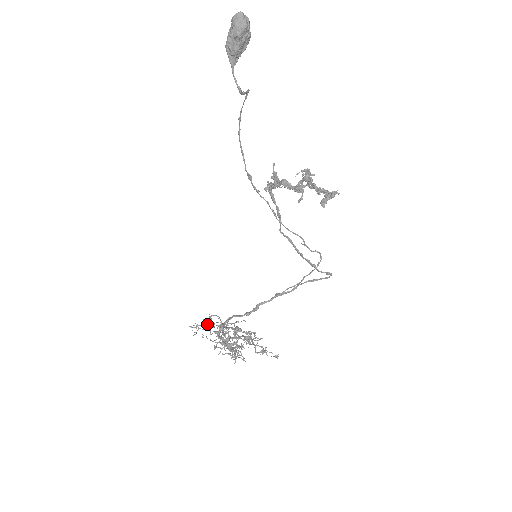
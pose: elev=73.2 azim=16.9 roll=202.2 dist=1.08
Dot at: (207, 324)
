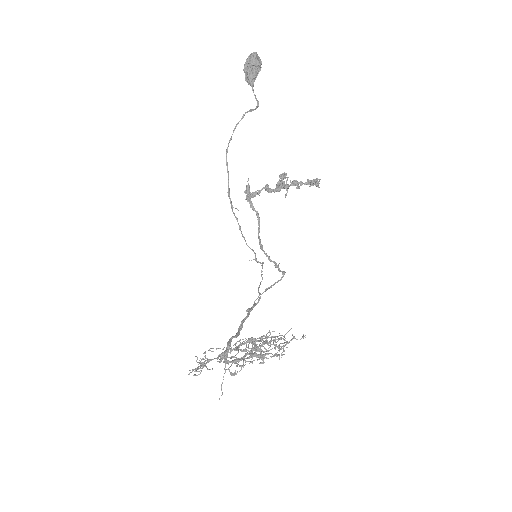
Dot at: (205, 363)
